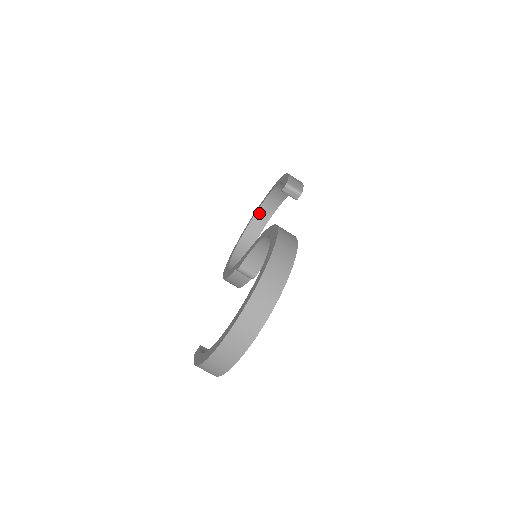
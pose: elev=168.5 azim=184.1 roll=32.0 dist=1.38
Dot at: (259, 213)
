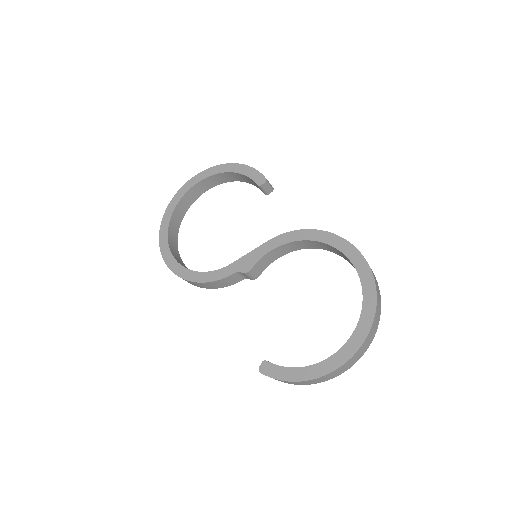
Dot at: (182, 200)
